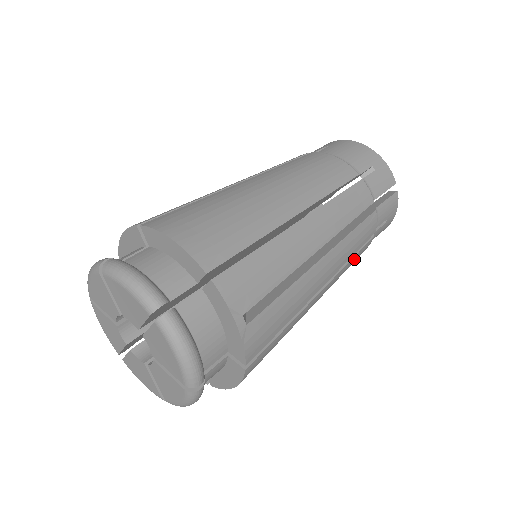
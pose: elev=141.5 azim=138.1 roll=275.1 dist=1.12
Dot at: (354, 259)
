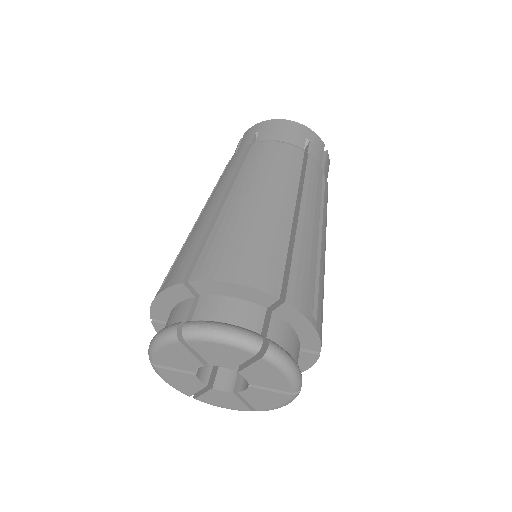
Dot at: occluded
